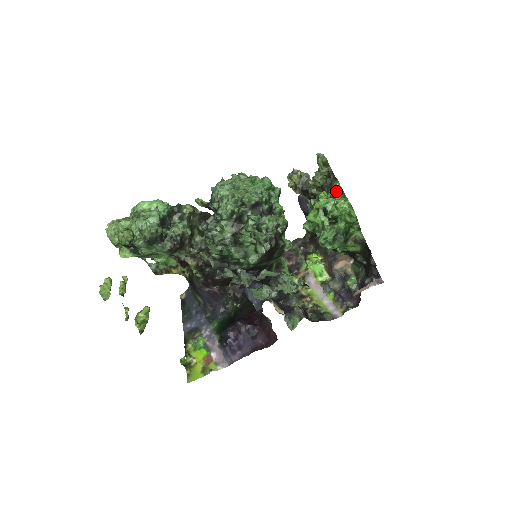
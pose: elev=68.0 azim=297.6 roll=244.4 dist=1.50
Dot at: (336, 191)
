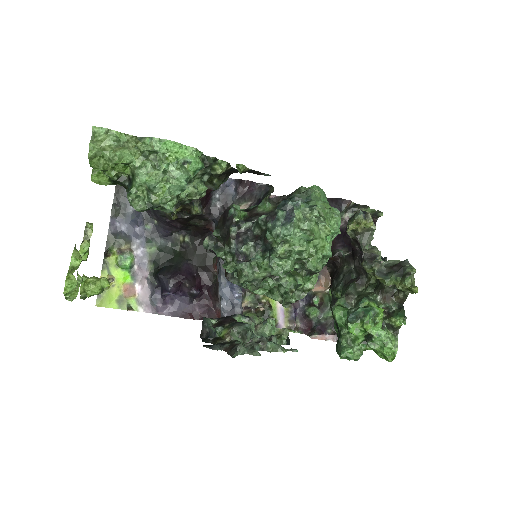
Dot at: (395, 327)
